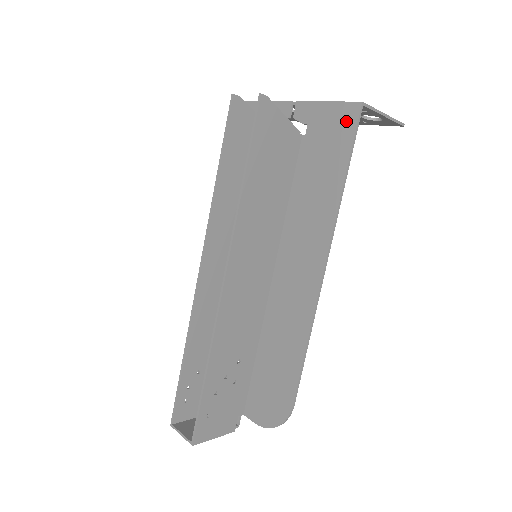
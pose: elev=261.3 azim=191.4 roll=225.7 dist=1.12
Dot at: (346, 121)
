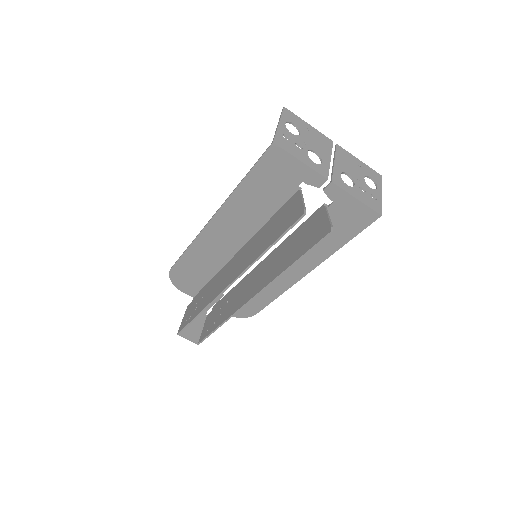
Dot at: (364, 219)
